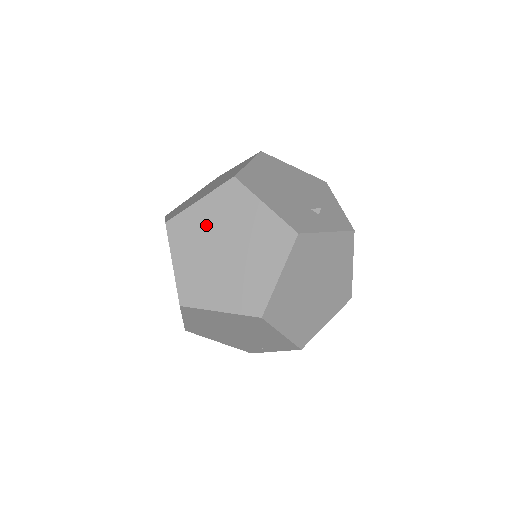
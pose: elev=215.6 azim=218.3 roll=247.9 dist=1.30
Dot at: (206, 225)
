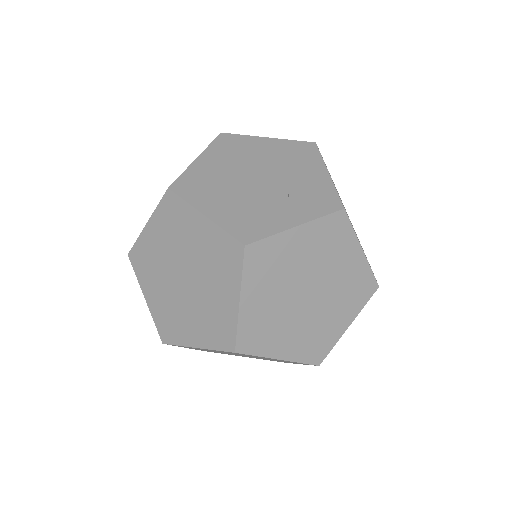
Dot at: (159, 251)
